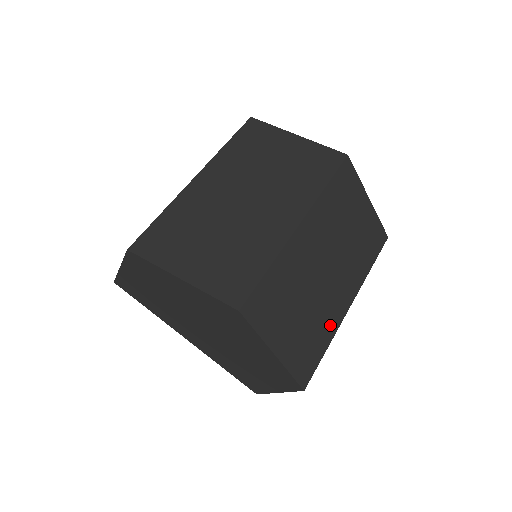
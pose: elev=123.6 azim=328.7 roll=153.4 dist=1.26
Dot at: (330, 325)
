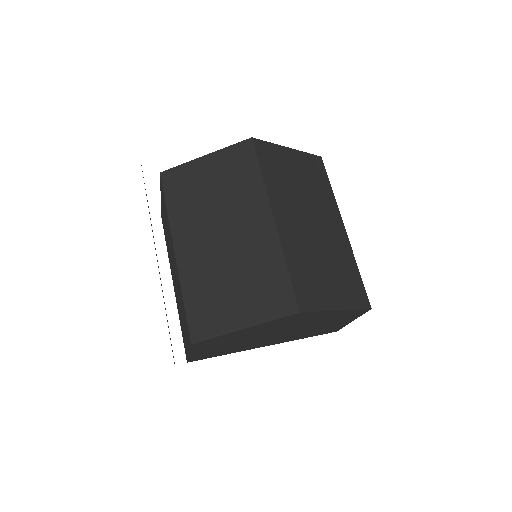
Dot at: (347, 254)
